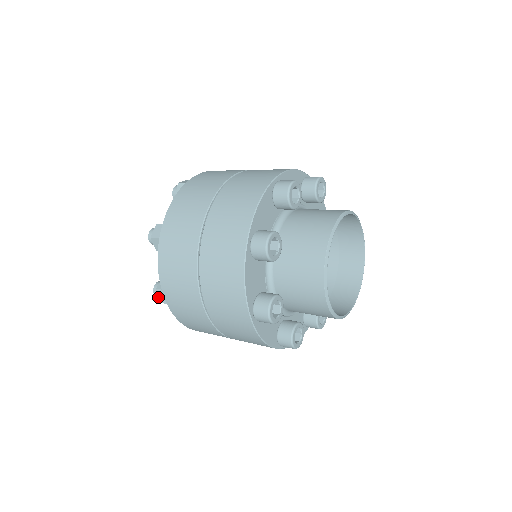
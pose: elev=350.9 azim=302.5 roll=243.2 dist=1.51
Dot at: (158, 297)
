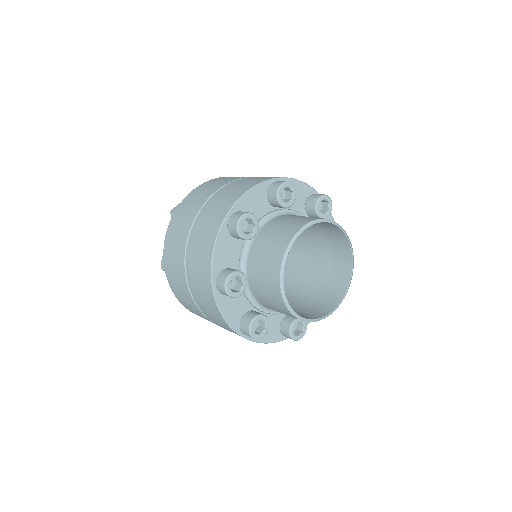
Dot at: occluded
